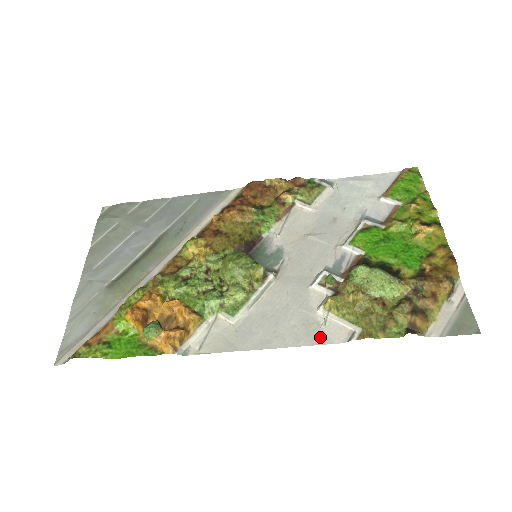
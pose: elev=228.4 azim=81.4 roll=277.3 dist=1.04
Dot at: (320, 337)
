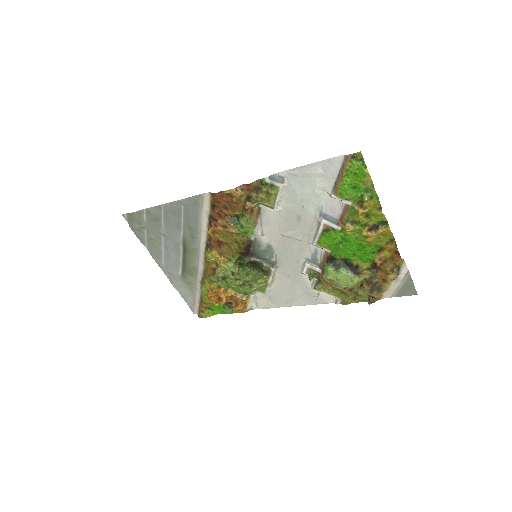
Dot at: (319, 301)
